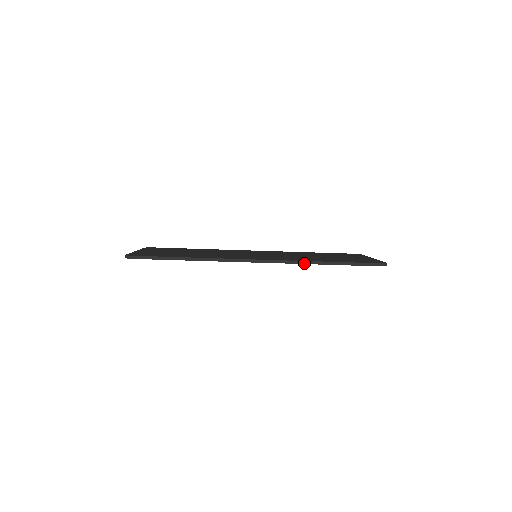
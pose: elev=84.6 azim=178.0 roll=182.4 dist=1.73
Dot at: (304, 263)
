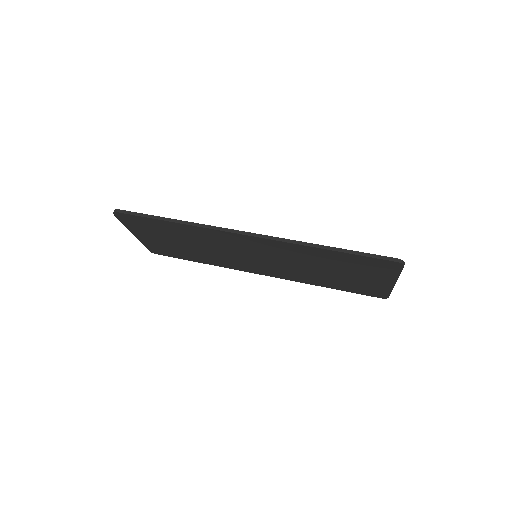
Dot at: (299, 243)
